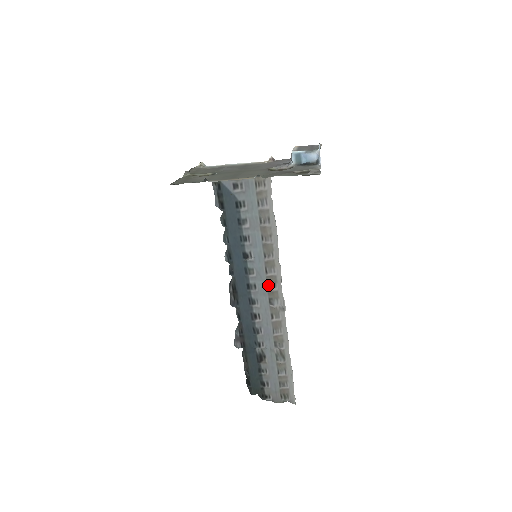
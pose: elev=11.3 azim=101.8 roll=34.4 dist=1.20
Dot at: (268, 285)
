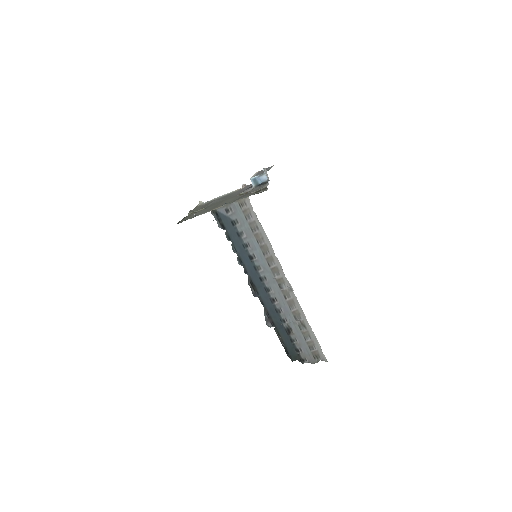
Dot at: (274, 275)
